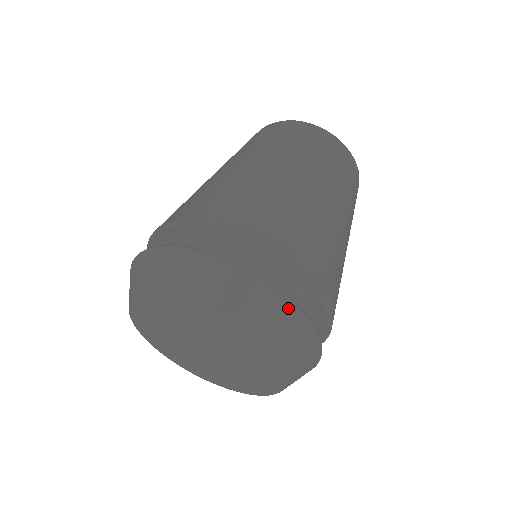
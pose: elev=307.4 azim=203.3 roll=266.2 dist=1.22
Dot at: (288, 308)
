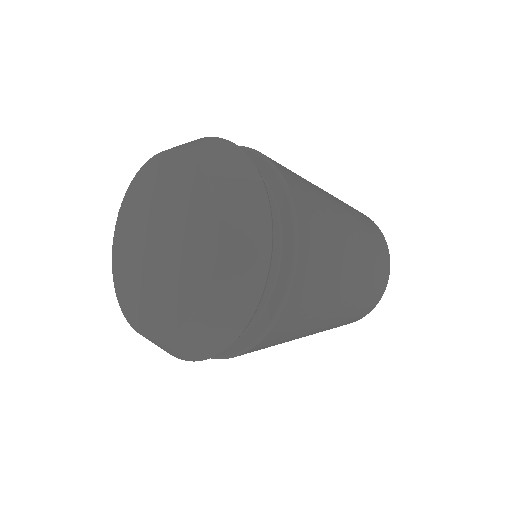
Dot at: (239, 154)
